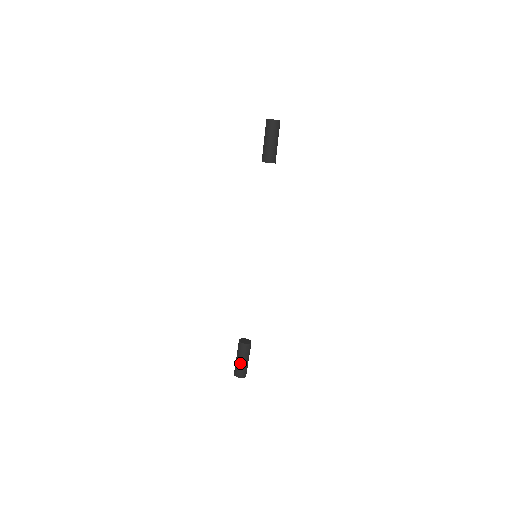
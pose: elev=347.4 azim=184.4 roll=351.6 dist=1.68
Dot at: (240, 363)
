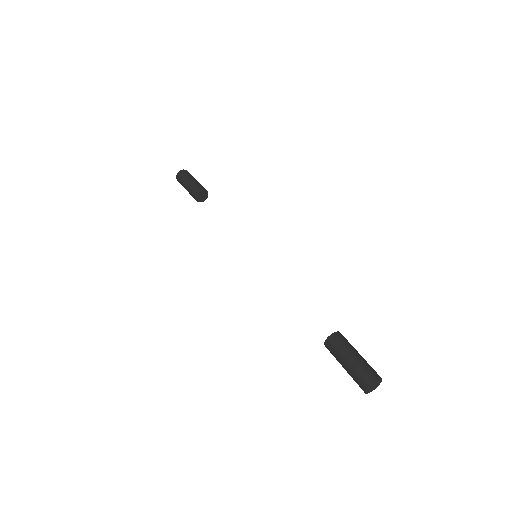
Dot at: (353, 362)
